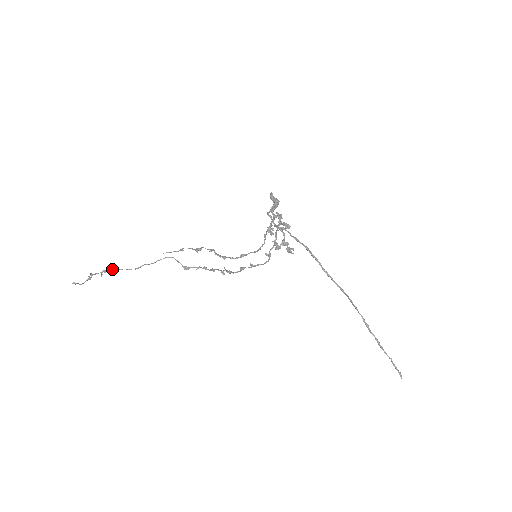
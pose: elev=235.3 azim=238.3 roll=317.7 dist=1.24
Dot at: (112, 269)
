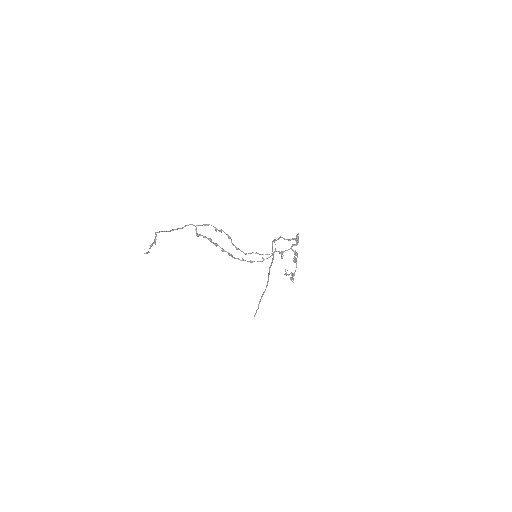
Dot at: occluded
